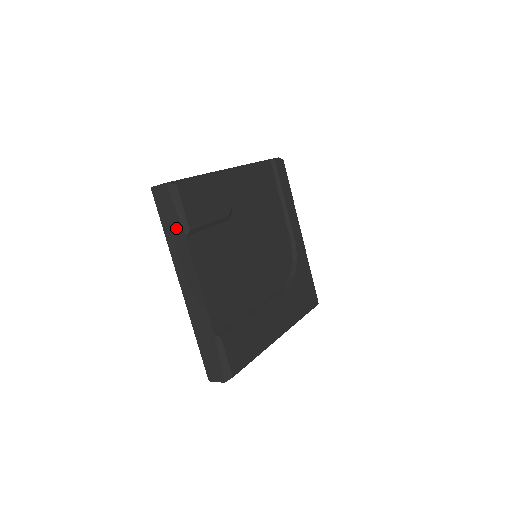
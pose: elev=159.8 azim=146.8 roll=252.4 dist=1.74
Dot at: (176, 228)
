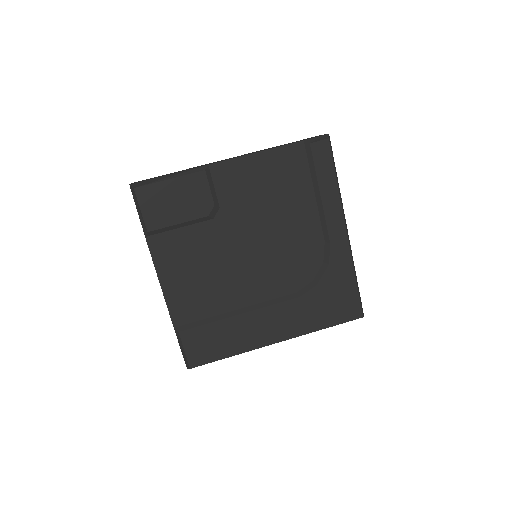
Dot at: occluded
